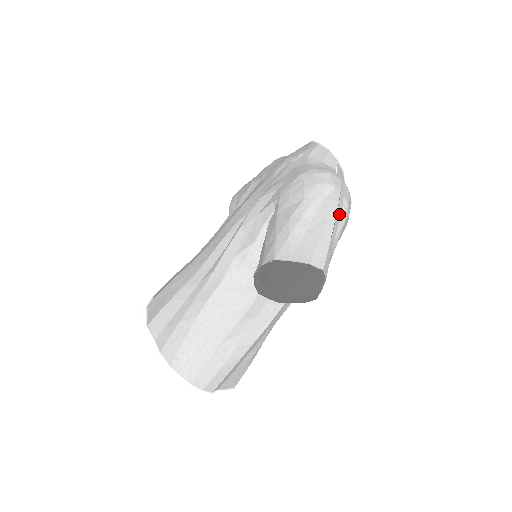
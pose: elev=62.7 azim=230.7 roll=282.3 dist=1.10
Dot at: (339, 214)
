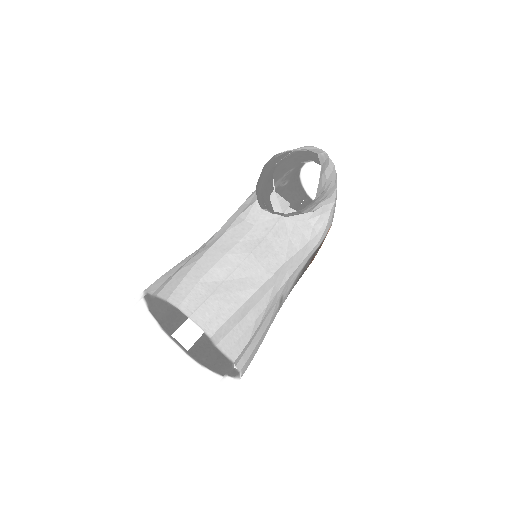
Dot at: (327, 155)
